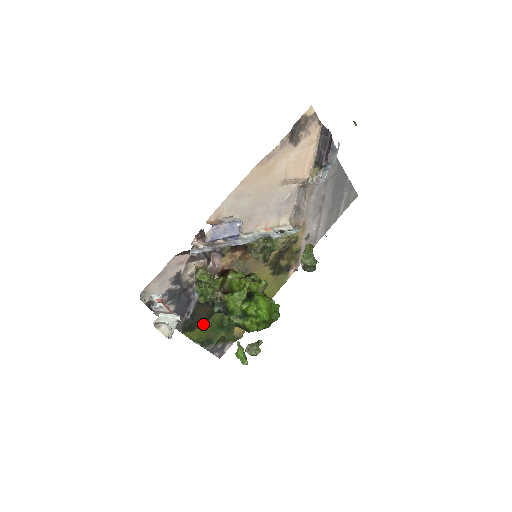
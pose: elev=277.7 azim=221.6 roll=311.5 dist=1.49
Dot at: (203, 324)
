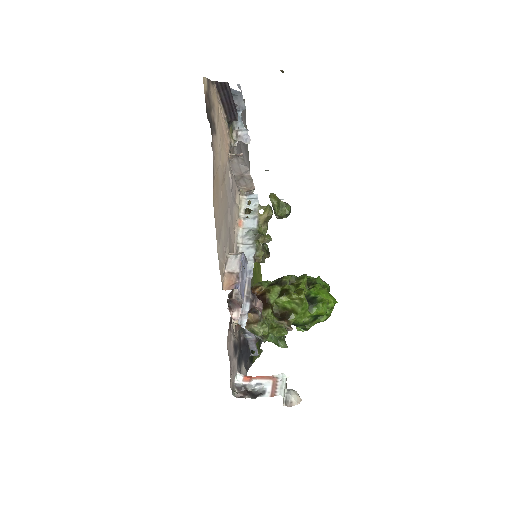
Dot at: occluded
